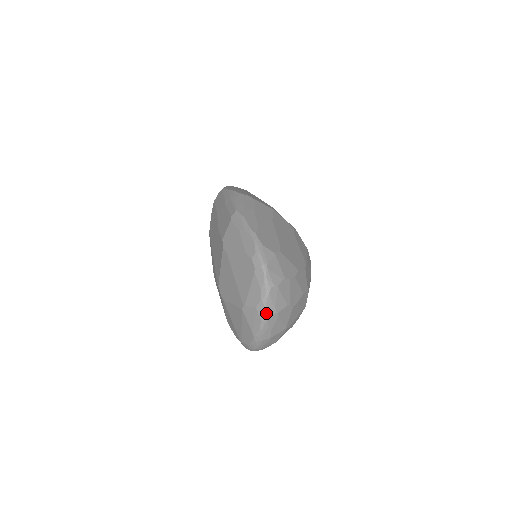
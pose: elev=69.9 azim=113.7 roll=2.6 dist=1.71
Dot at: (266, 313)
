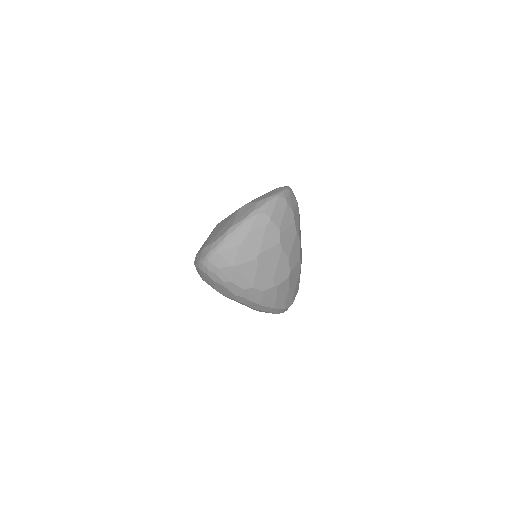
Dot at: (263, 208)
